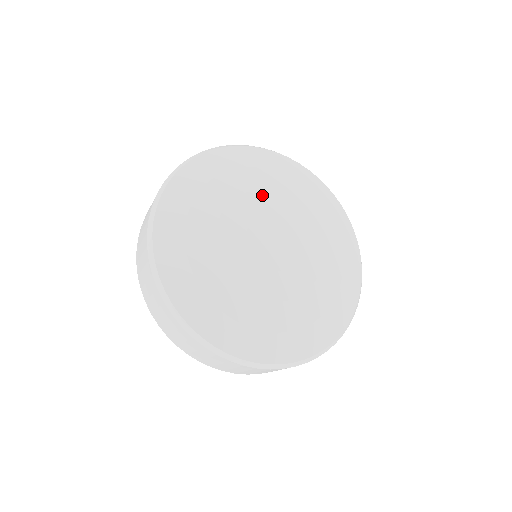
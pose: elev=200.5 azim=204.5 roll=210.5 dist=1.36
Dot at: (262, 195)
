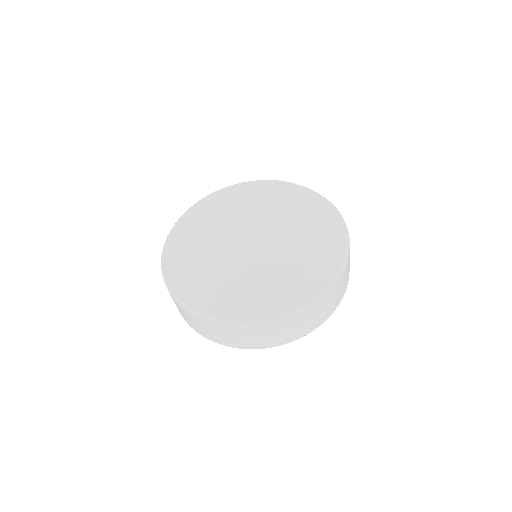
Dot at: (214, 228)
